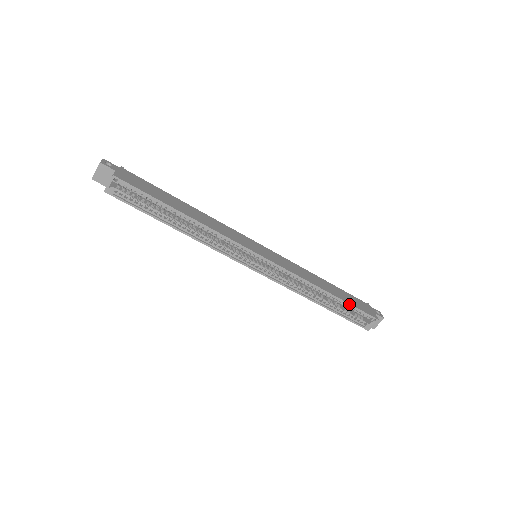
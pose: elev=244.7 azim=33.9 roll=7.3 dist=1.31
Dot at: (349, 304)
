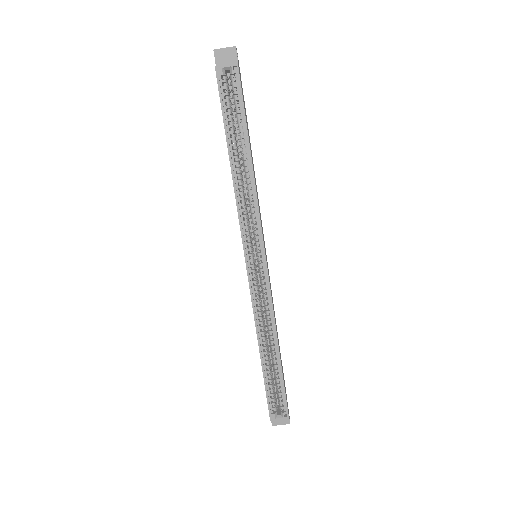
Dot at: (283, 378)
